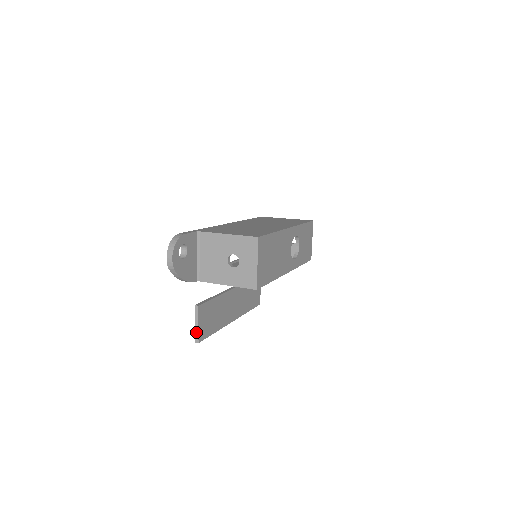
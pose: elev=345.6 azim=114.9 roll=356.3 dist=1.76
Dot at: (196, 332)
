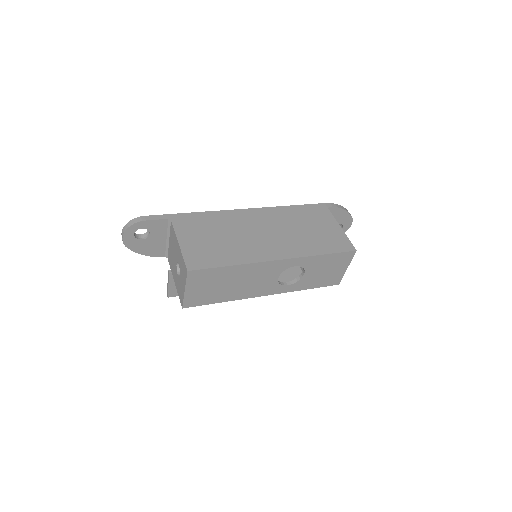
Dot at: (167, 289)
